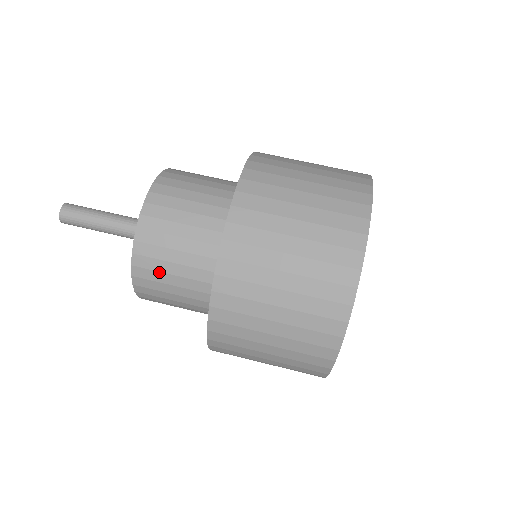
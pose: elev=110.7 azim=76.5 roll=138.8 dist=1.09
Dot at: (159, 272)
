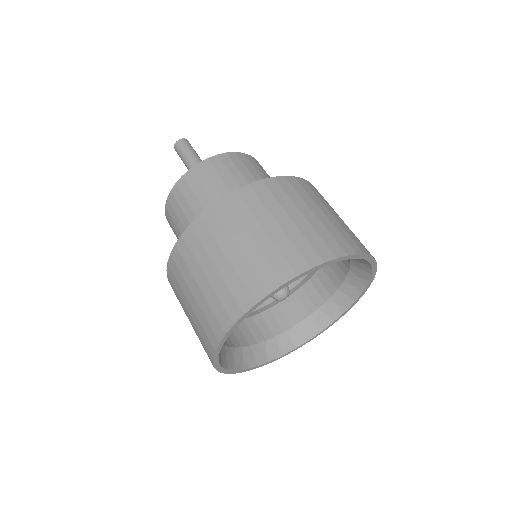
Dot at: (176, 215)
